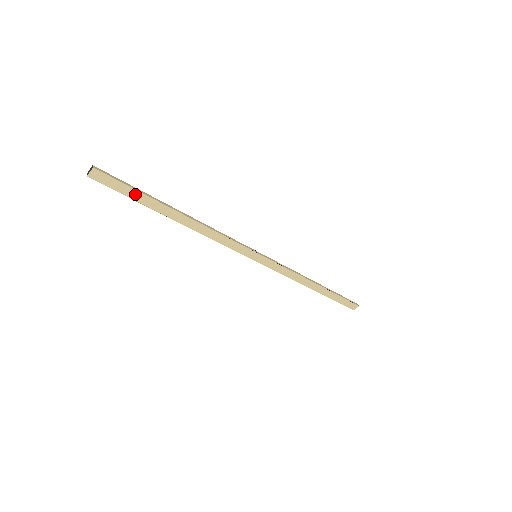
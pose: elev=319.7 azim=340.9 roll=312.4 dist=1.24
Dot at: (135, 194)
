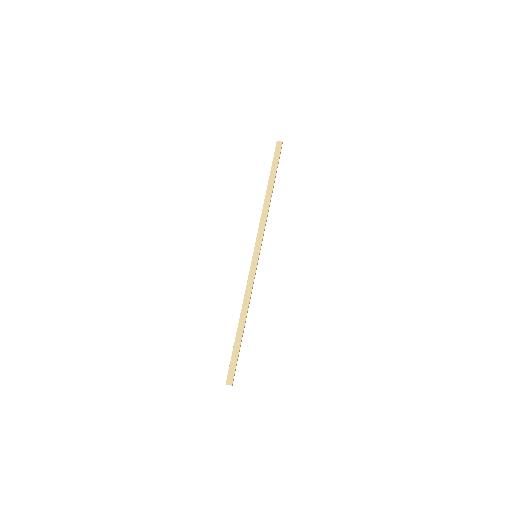
Dot at: (275, 165)
